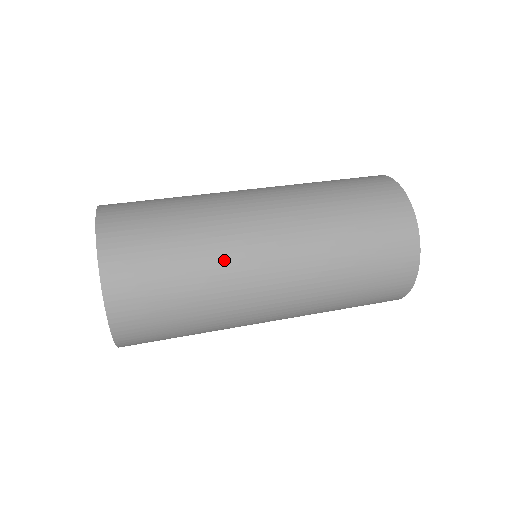
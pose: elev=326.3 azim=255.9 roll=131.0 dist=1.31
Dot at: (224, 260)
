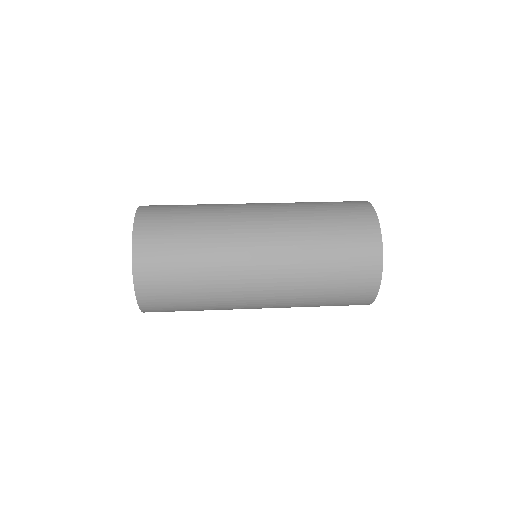
Dot at: (222, 251)
